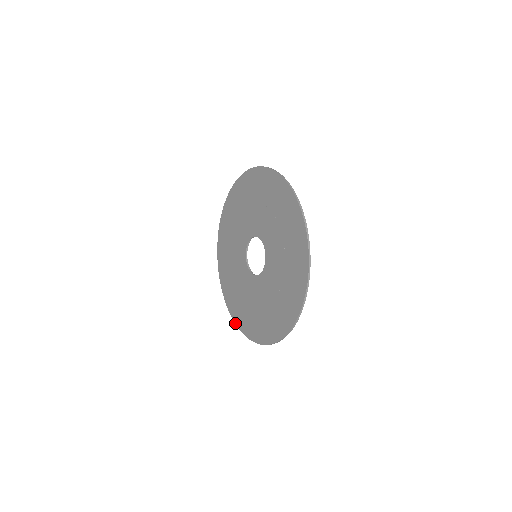
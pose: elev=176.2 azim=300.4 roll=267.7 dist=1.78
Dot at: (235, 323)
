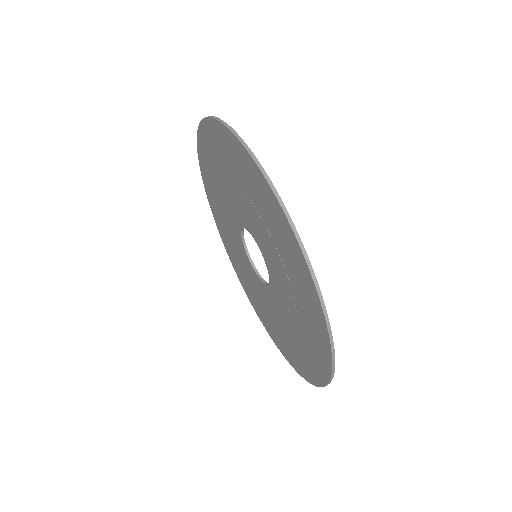
Dot at: occluded
